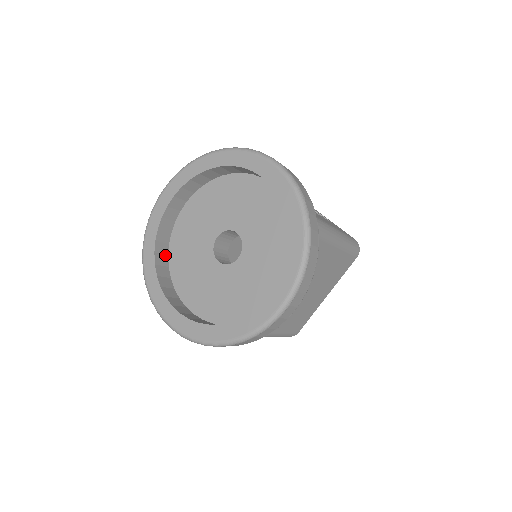
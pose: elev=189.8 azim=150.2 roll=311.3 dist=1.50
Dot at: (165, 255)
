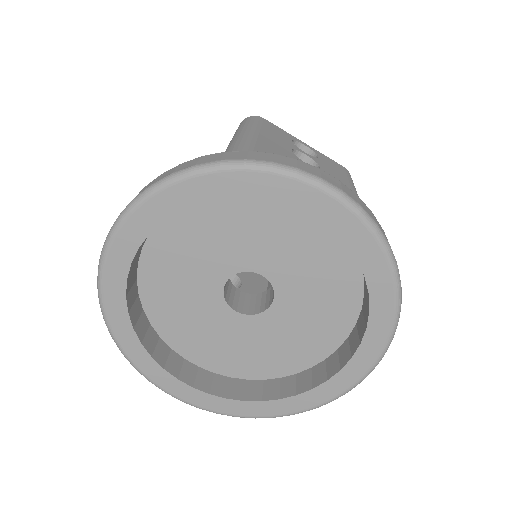
Dot at: (141, 314)
